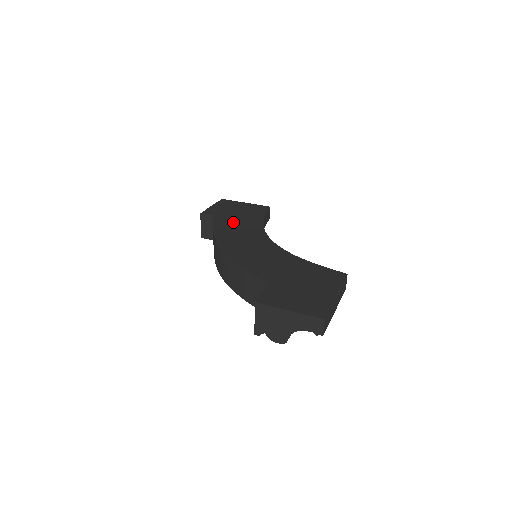
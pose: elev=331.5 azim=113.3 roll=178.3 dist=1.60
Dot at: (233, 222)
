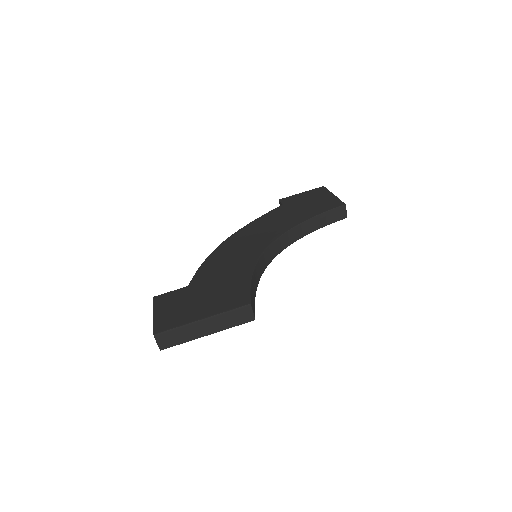
Dot at: (281, 215)
